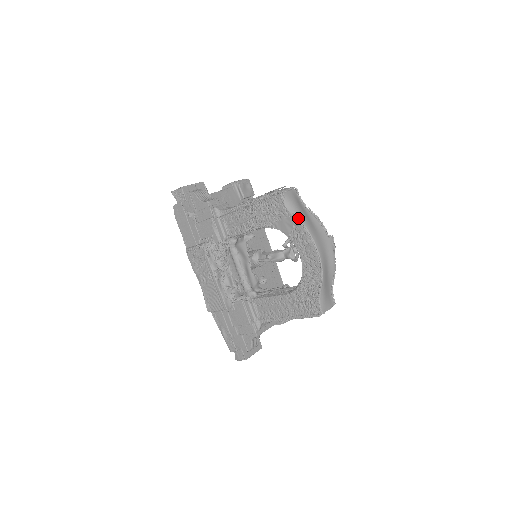
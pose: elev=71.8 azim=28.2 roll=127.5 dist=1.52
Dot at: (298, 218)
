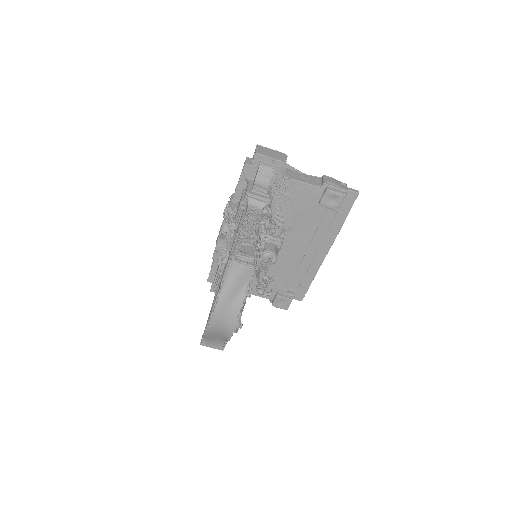
Dot at: (221, 288)
